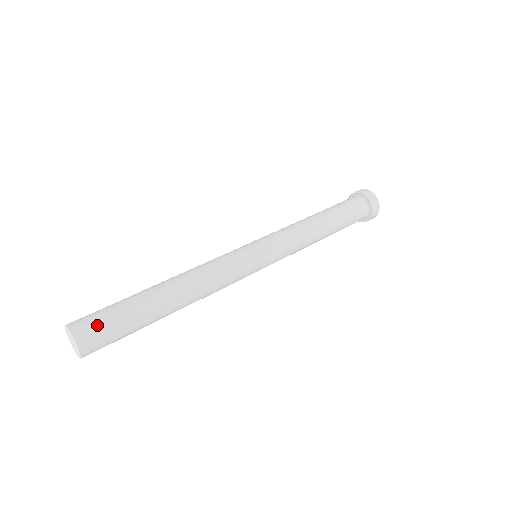
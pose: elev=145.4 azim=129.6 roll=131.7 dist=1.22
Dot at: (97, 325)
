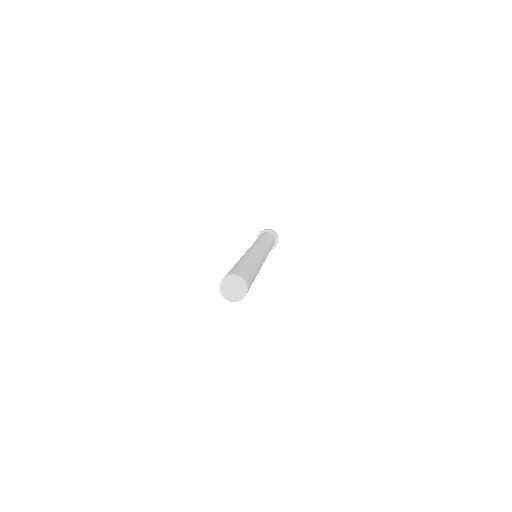
Dot at: (248, 277)
